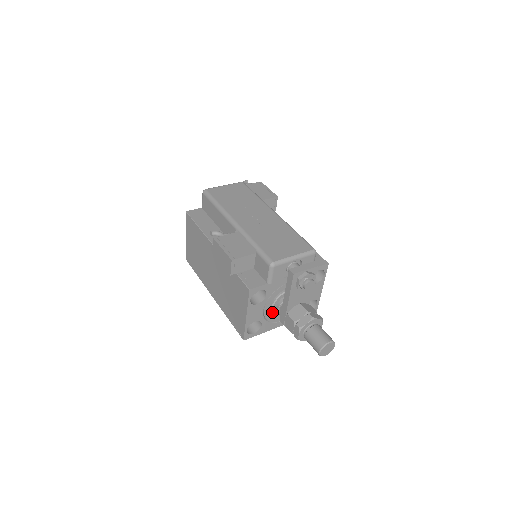
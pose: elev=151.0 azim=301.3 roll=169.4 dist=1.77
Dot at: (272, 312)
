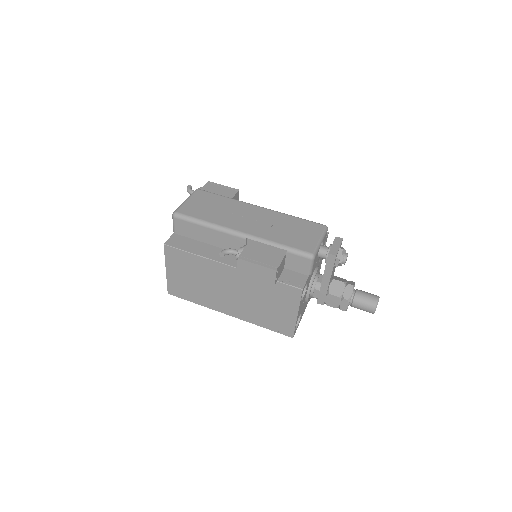
Dot at: (308, 299)
